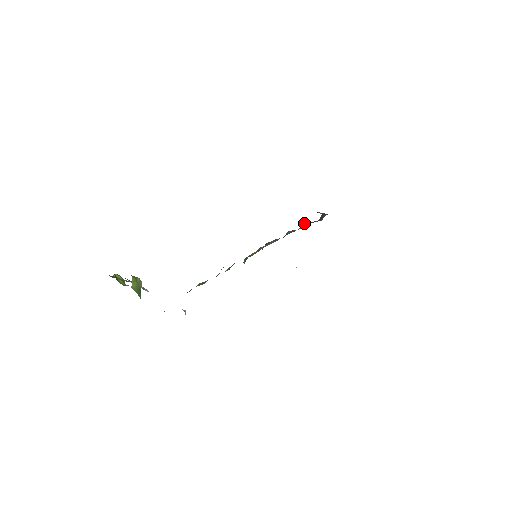
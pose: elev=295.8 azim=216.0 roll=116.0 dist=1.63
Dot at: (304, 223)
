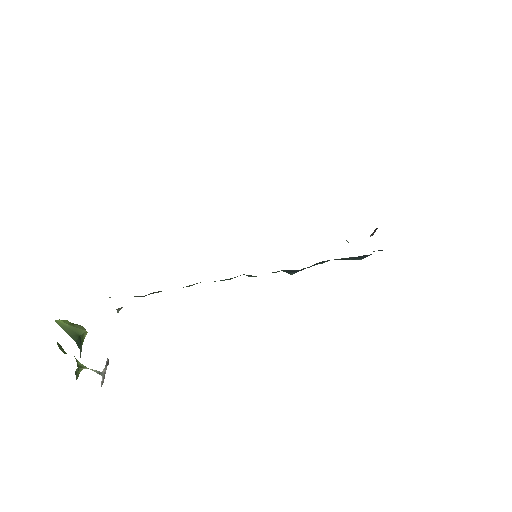
Dot at: occluded
